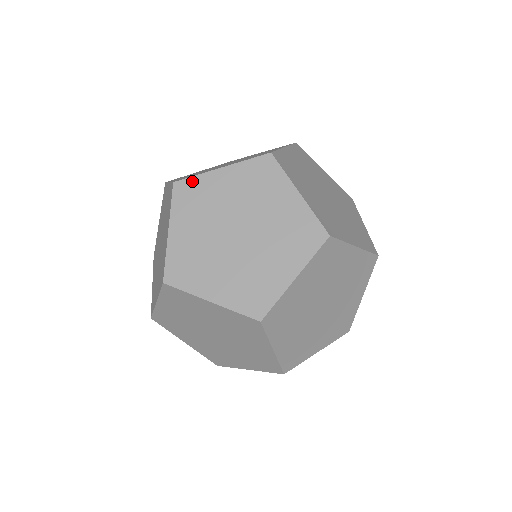
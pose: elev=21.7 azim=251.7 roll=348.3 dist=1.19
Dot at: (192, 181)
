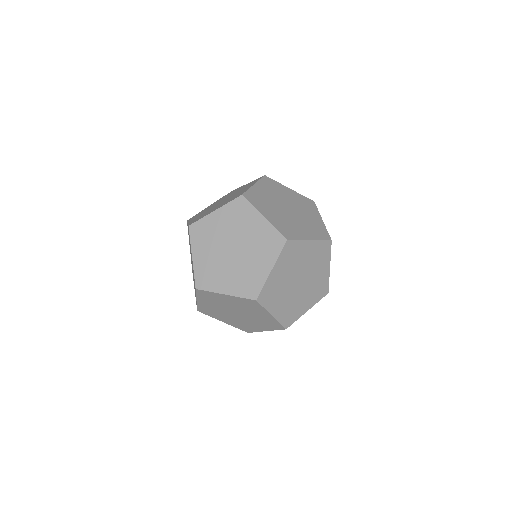
Dot at: (199, 223)
